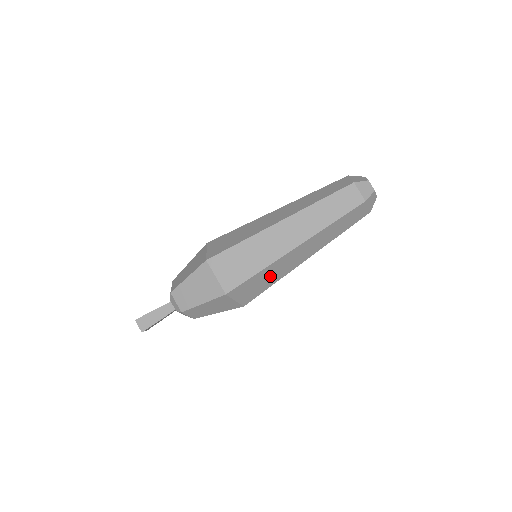
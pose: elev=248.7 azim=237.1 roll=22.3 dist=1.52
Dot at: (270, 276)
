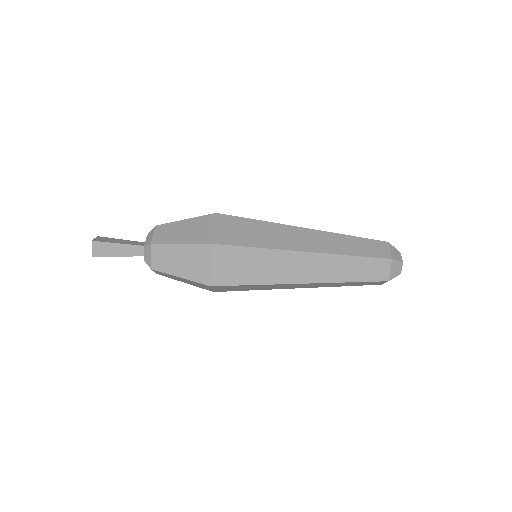
Dot at: (259, 287)
